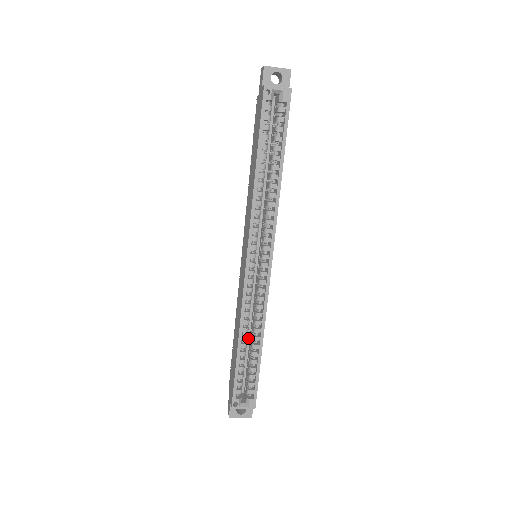
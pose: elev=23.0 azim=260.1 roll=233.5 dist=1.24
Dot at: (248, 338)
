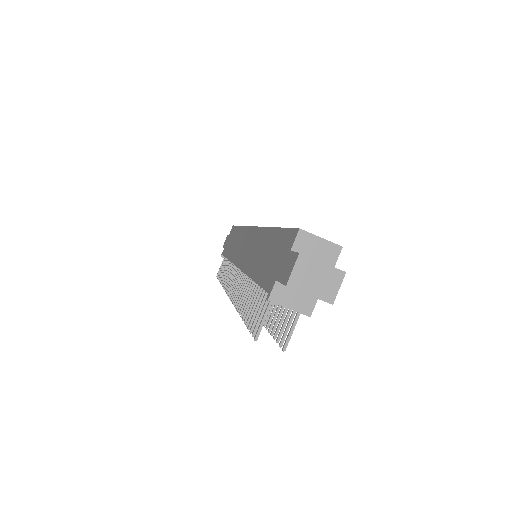
Dot at: occluded
